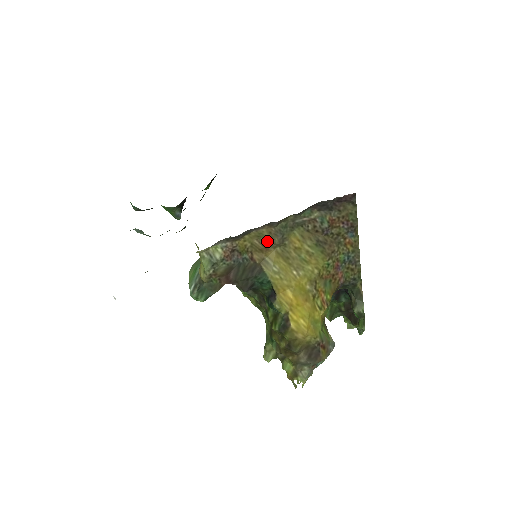
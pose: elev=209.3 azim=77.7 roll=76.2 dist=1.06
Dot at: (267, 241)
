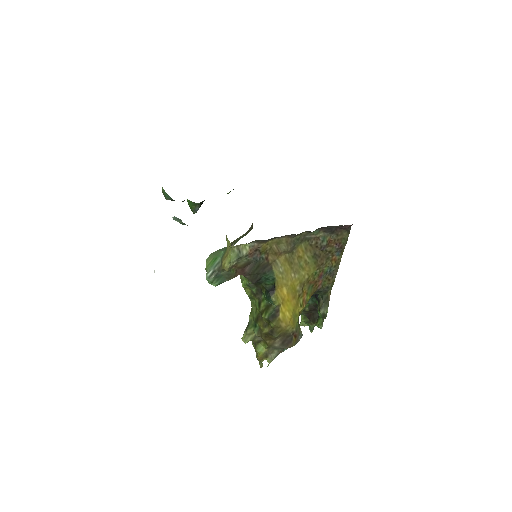
Dot at: (283, 247)
